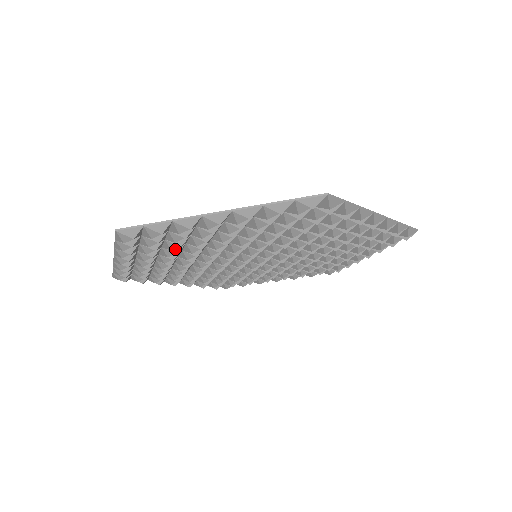
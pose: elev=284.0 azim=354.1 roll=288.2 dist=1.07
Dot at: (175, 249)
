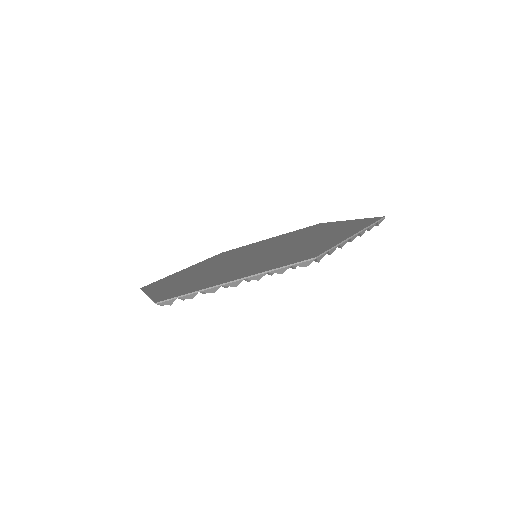
Dot at: occluded
